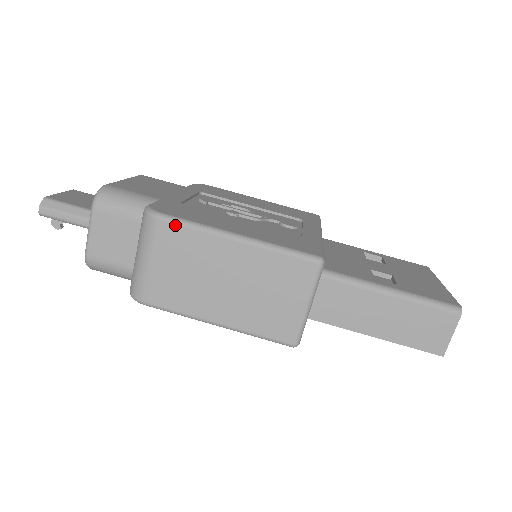
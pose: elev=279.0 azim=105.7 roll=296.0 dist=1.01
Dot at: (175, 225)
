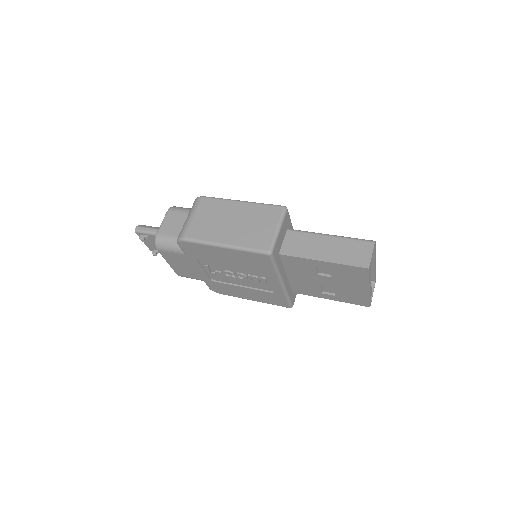
Dot at: (210, 199)
